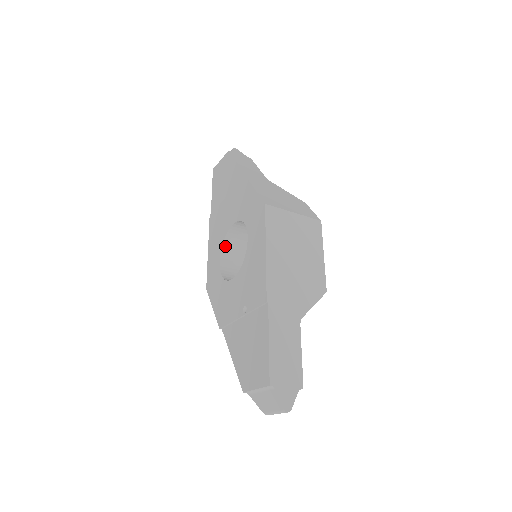
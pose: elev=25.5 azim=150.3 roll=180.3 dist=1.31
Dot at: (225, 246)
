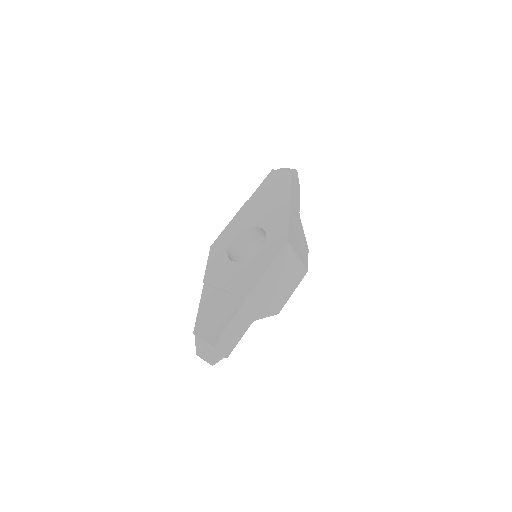
Dot at: (243, 233)
